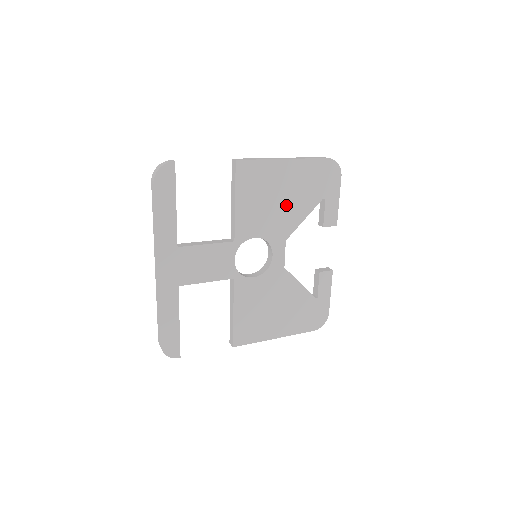
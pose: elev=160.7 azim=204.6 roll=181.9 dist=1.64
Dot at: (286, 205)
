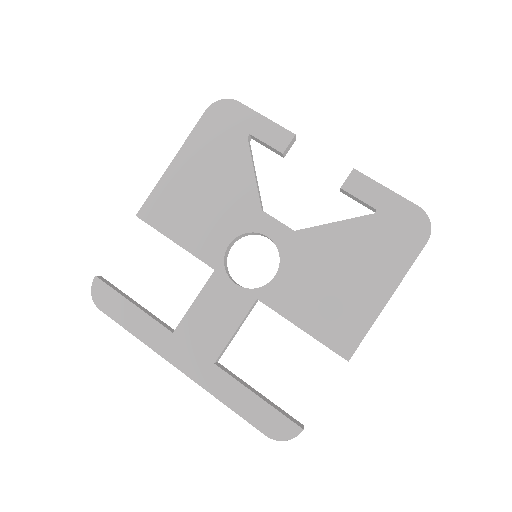
Dot at: (221, 187)
